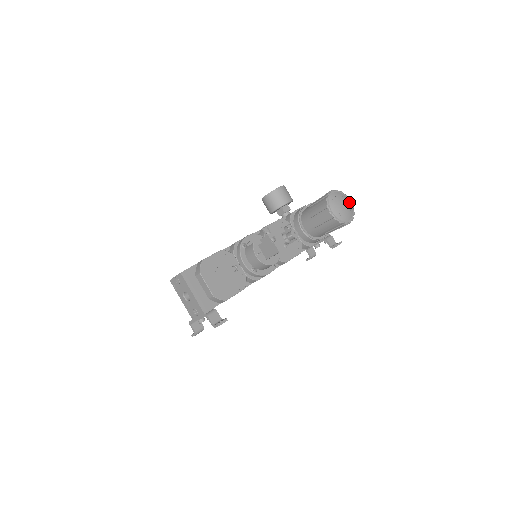
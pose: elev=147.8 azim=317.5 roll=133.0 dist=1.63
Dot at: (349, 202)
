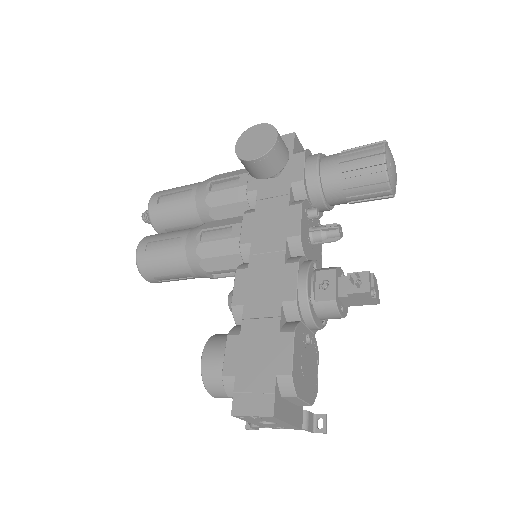
Dot at: occluded
